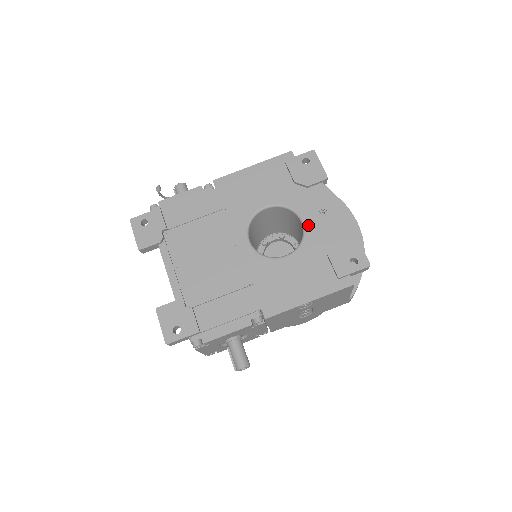
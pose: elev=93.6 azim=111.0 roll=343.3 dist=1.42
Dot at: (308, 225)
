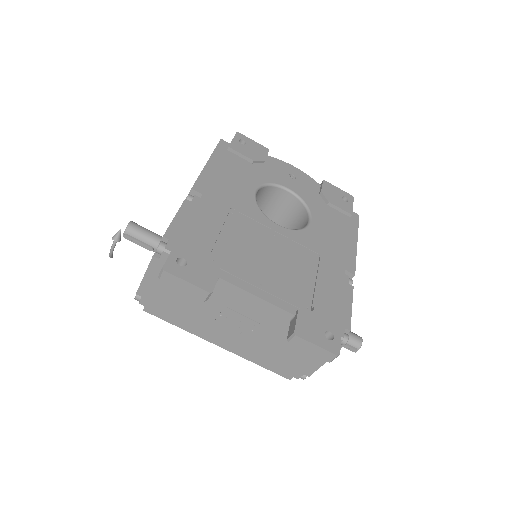
Dot at: (295, 190)
